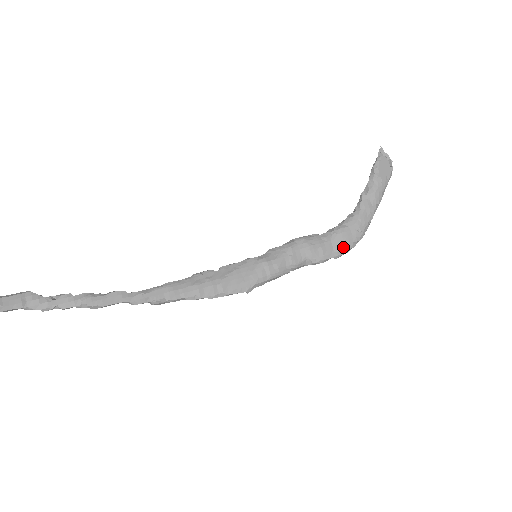
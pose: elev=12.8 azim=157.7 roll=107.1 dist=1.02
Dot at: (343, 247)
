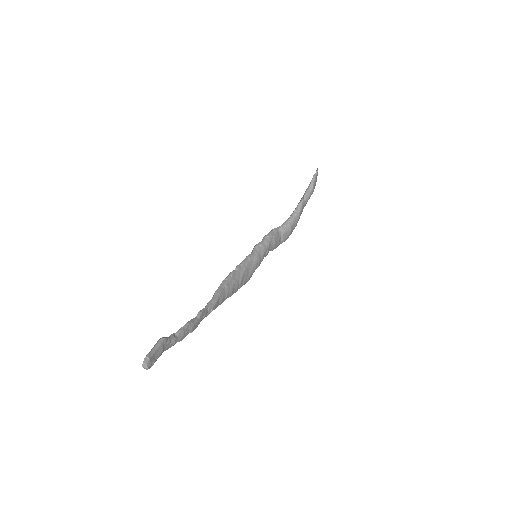
Dot at: (287, 238)
